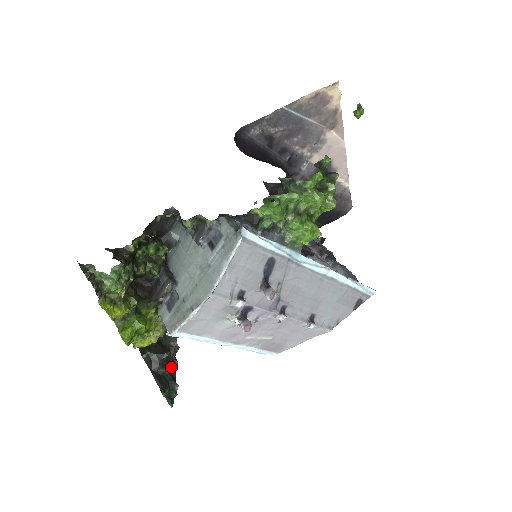
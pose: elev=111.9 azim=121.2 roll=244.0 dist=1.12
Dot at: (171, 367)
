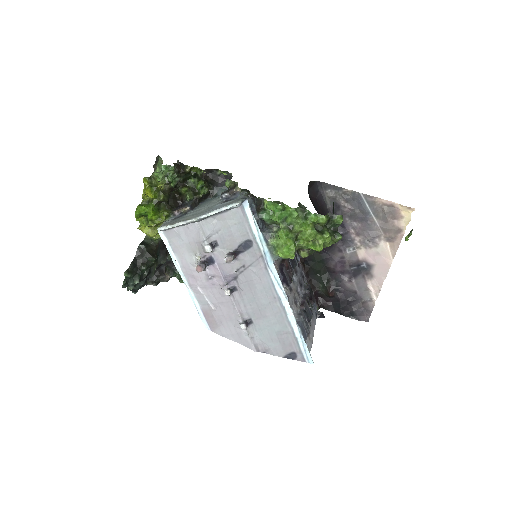
Dot at: (146, 267)
